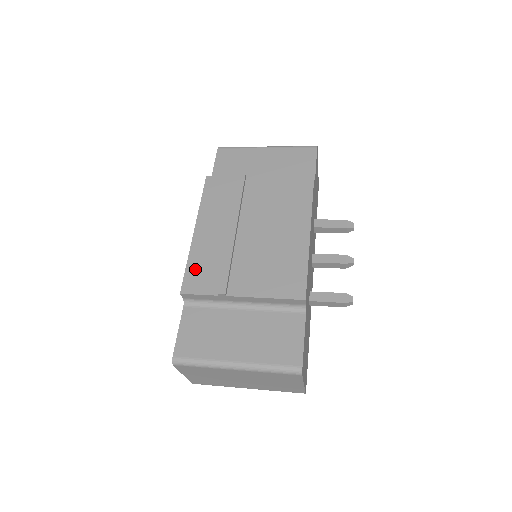
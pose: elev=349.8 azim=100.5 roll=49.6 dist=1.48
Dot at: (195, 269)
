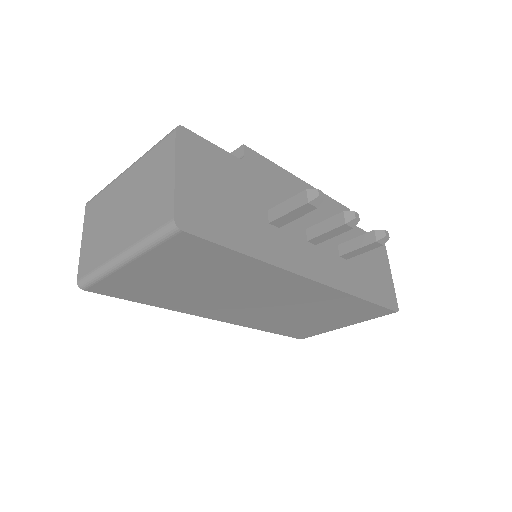
Dot at: occluded
